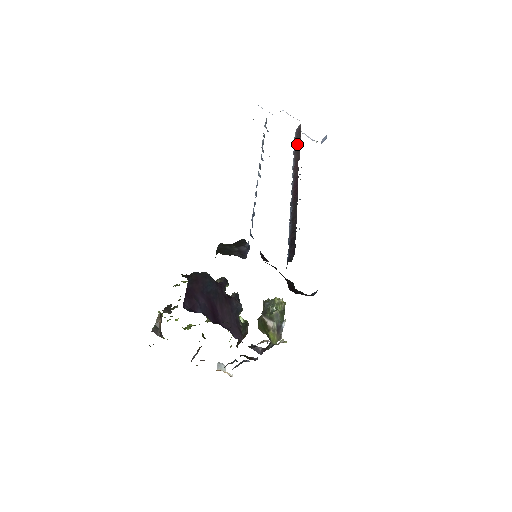
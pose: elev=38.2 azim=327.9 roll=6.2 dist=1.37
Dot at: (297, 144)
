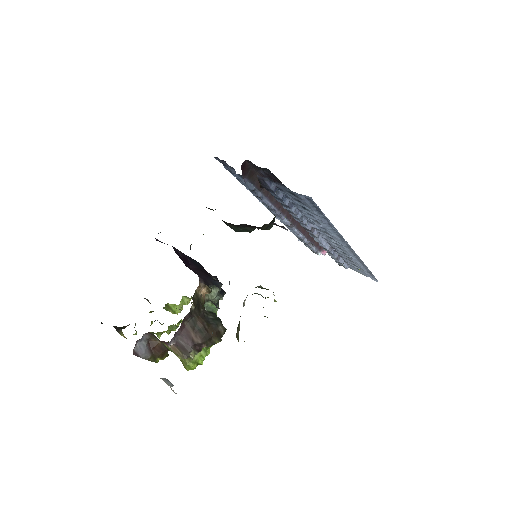
Dot at: occluded
